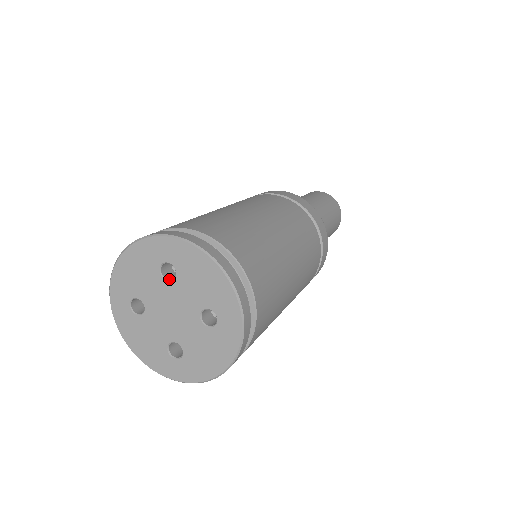
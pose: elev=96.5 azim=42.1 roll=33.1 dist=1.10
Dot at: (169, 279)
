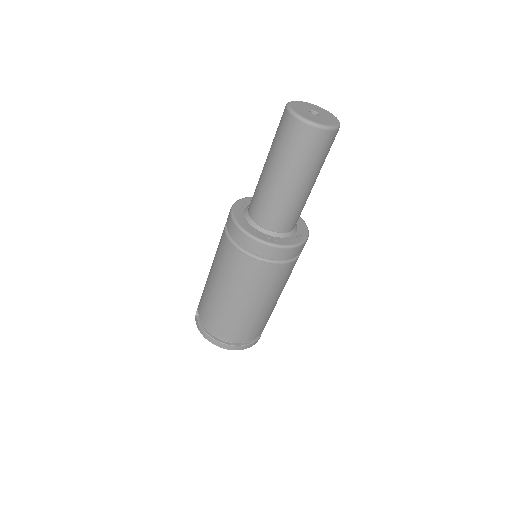
Dot at: occluded
